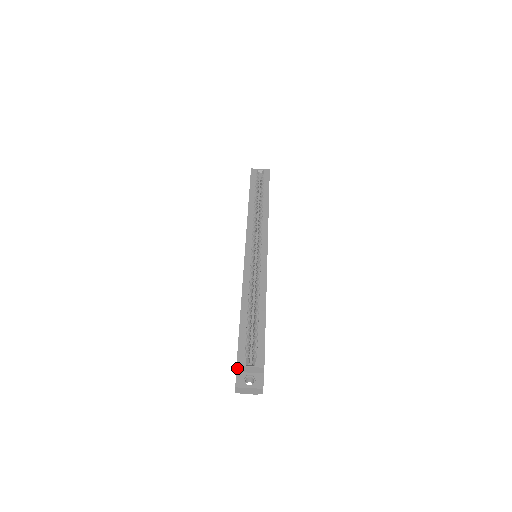
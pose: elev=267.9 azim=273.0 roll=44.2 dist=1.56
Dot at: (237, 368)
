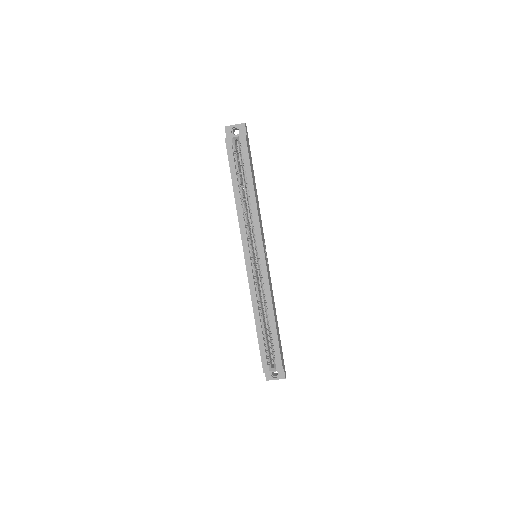
Dot at: (264, 371)
